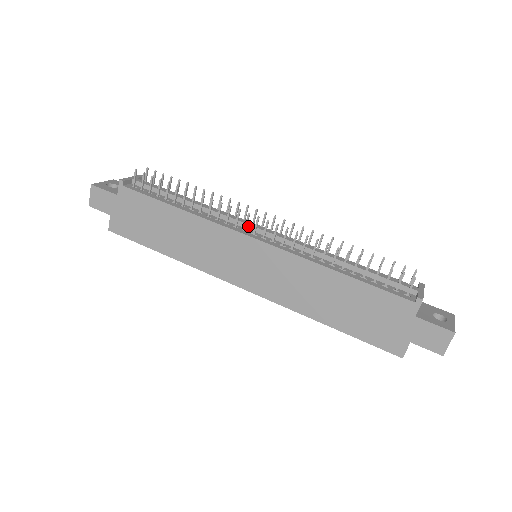
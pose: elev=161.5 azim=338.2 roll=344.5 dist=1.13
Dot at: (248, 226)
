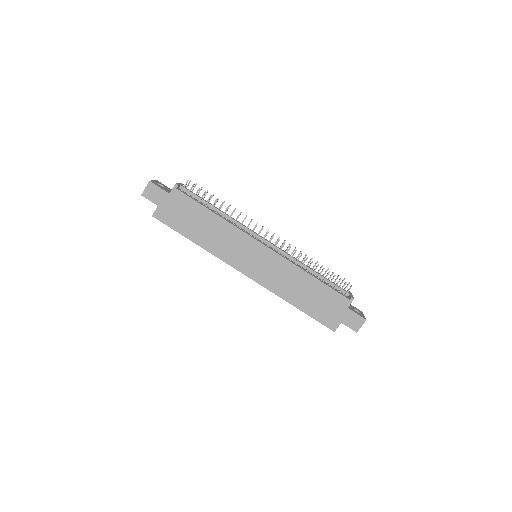
Dot at: (257, 236)
